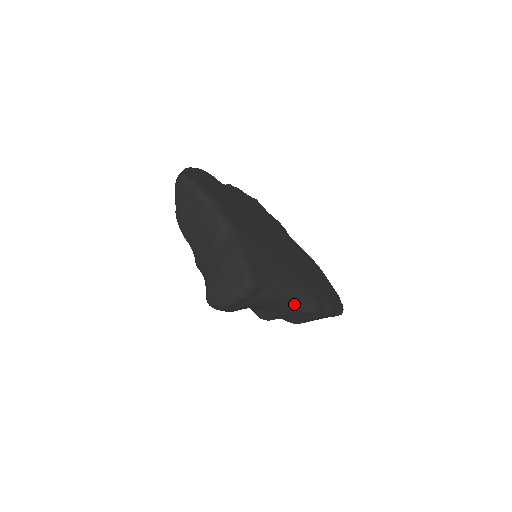
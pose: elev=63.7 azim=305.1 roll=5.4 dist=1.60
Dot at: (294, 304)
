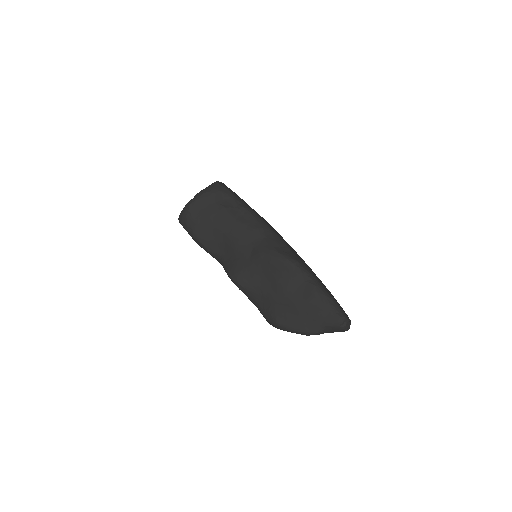
Dot at: (263, 242)
